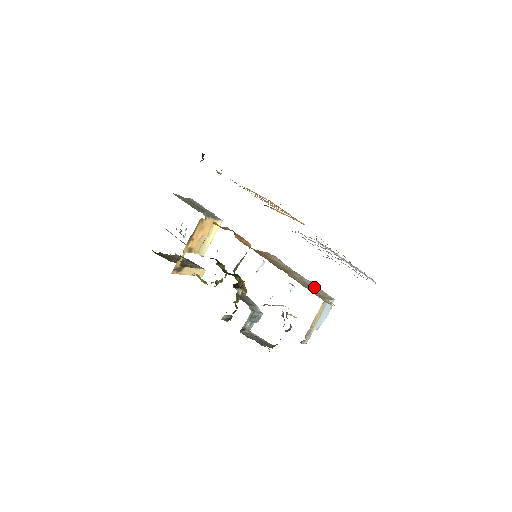
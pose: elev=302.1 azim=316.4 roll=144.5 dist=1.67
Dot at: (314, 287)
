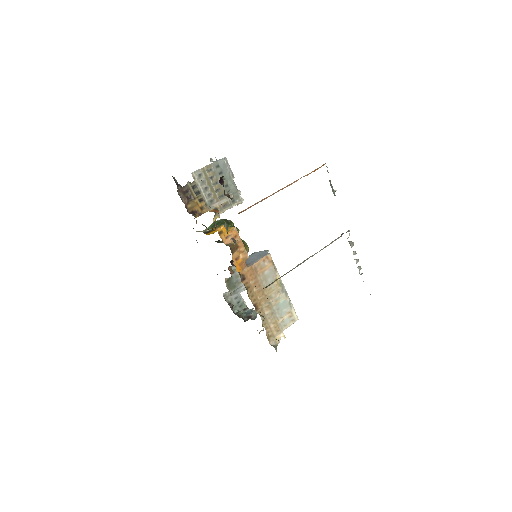
Dot at: (285, 310)
